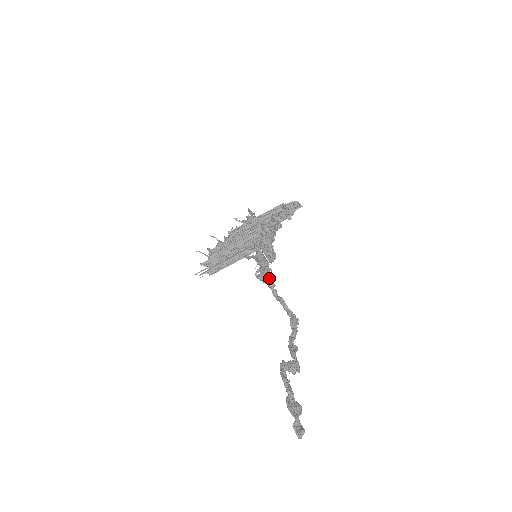
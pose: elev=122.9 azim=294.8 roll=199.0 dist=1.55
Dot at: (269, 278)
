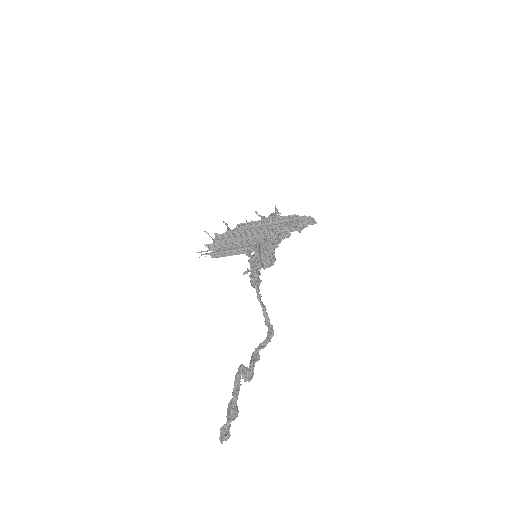
Dot at: (254, 282)
